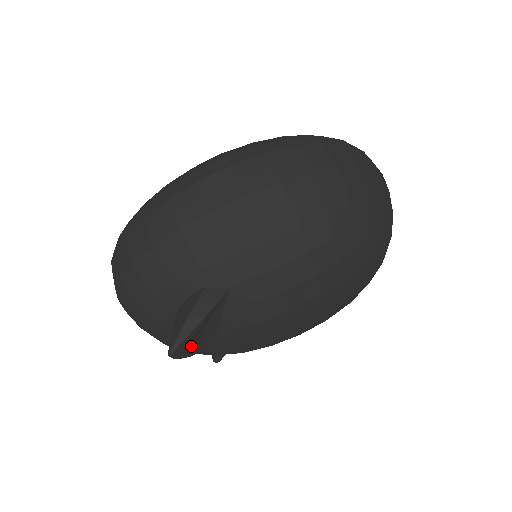
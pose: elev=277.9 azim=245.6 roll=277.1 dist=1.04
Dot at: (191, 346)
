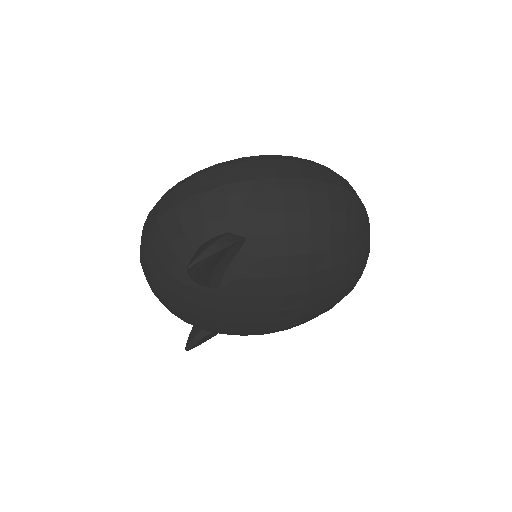
Dot at: (202, 274)
